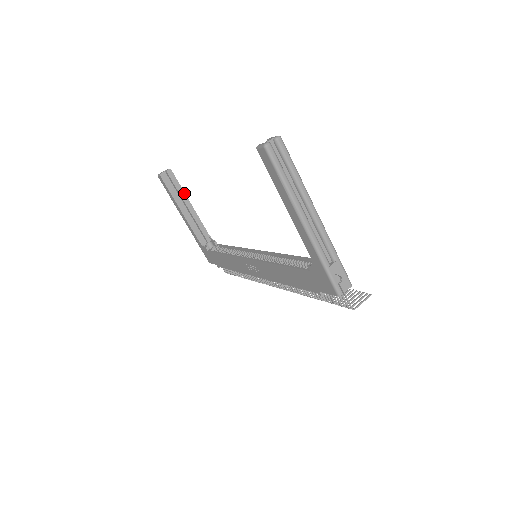
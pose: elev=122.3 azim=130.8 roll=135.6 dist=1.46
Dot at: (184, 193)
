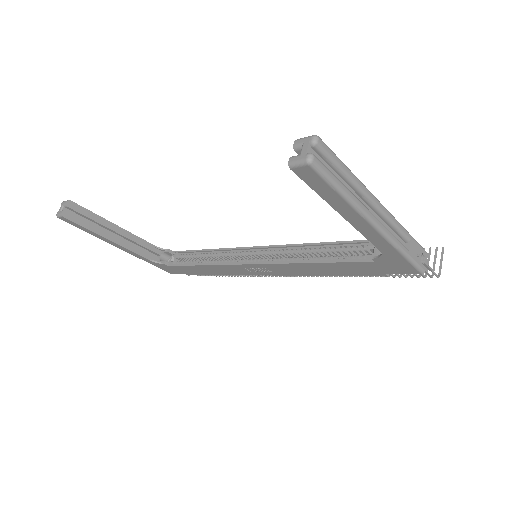
Dot at: (102, 218)
